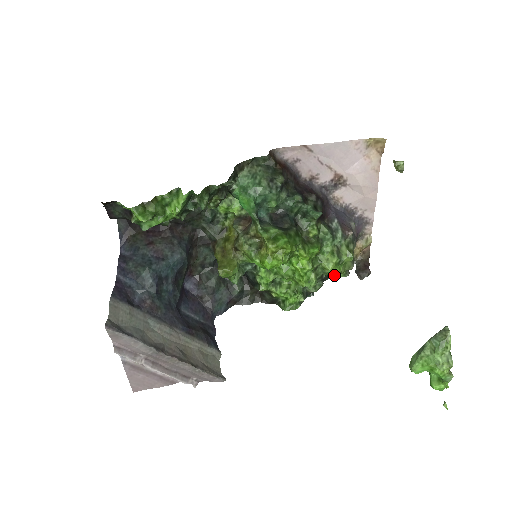
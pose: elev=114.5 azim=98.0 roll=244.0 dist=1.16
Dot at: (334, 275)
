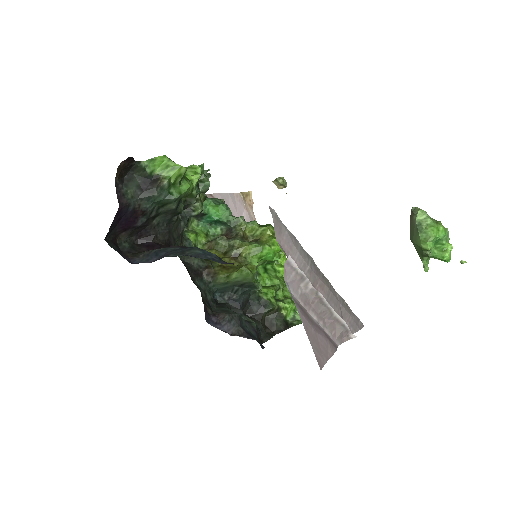
Dot at: occluded
